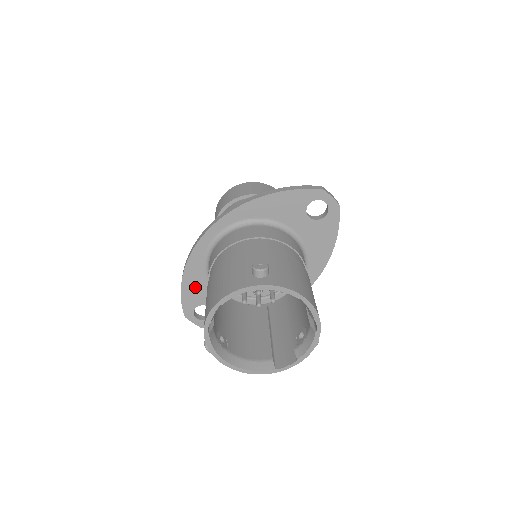
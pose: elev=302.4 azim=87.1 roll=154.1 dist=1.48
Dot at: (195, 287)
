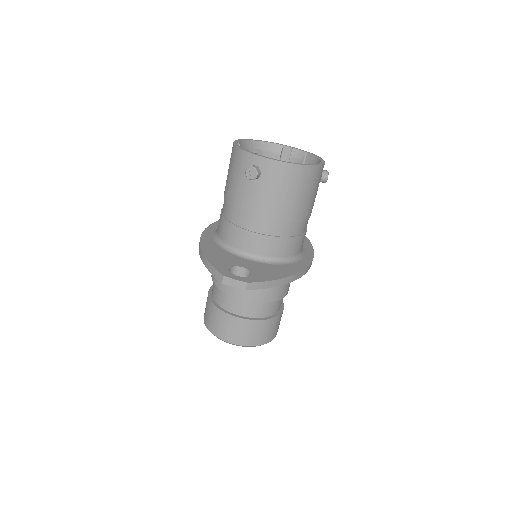
Dot at: (218, 256)
